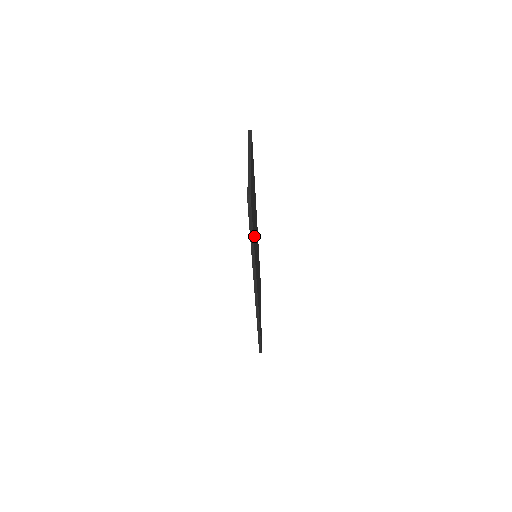
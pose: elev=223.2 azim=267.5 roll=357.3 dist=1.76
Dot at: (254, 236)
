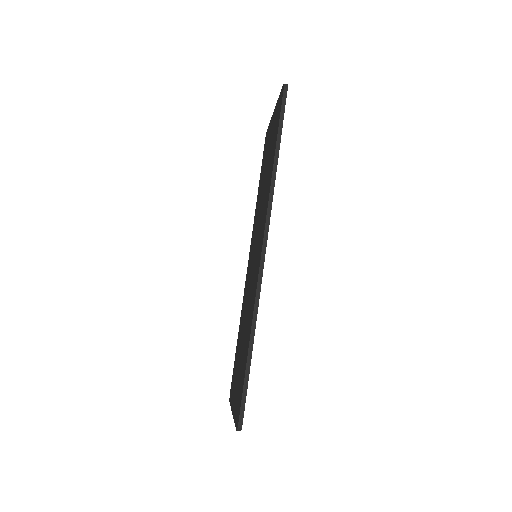
Dot at: occluded
